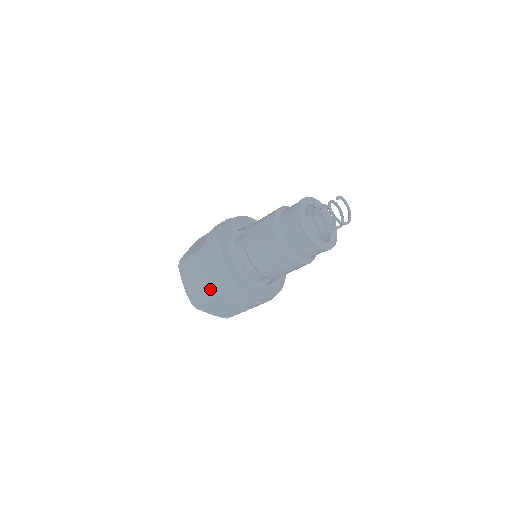
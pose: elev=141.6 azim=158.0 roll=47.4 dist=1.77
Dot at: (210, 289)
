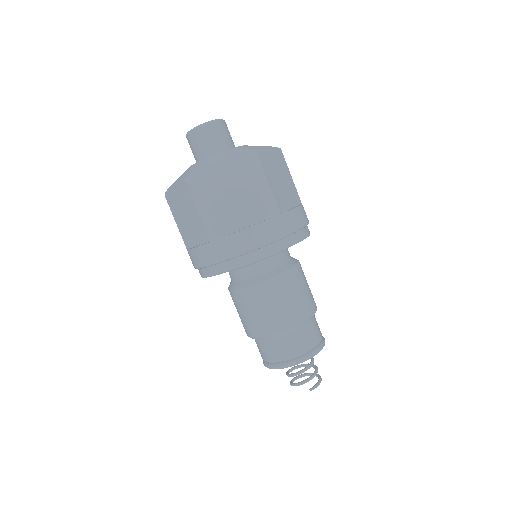
Dot at: (184, 236)
